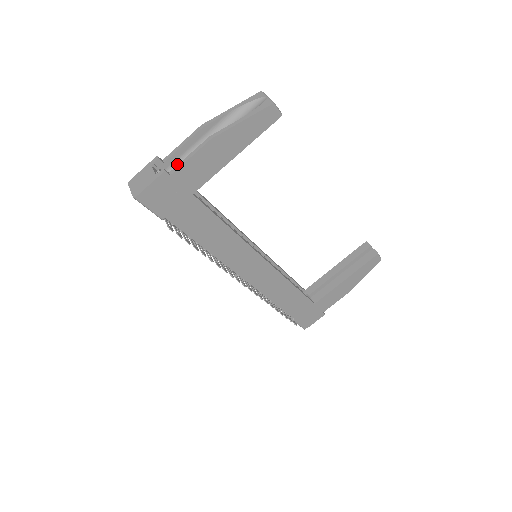
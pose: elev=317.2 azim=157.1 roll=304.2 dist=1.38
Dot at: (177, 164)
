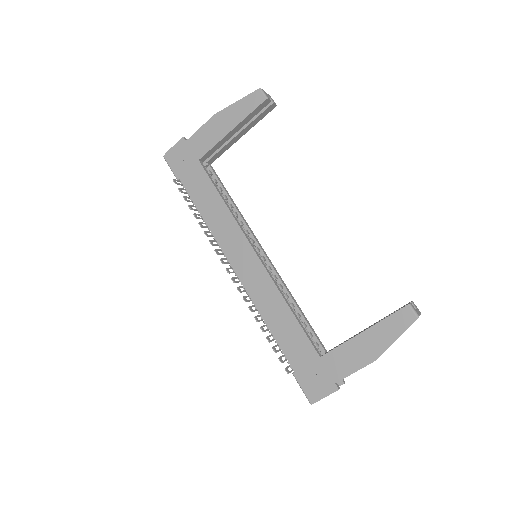
Dot at: occluded
